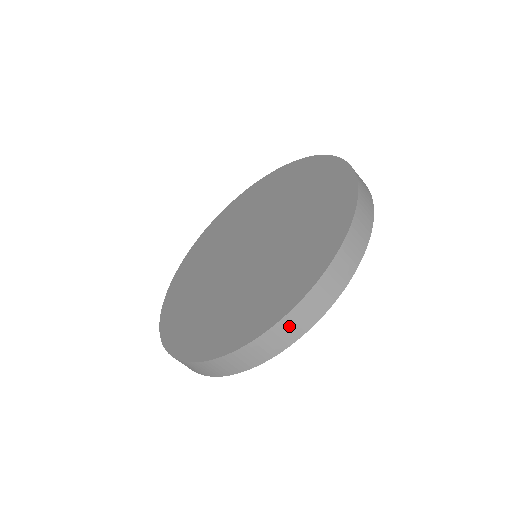
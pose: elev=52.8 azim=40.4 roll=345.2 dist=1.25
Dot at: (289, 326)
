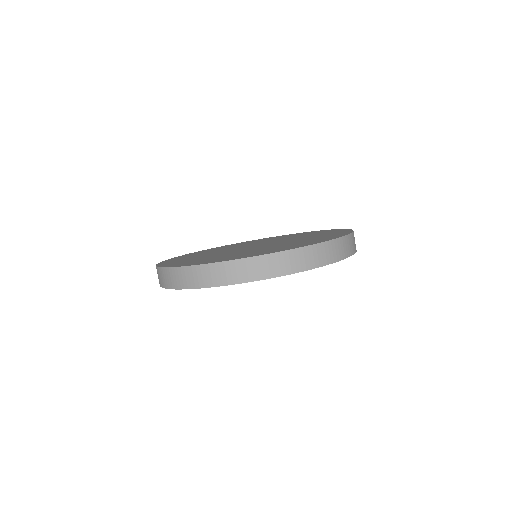
Dot at: (354, 239)
